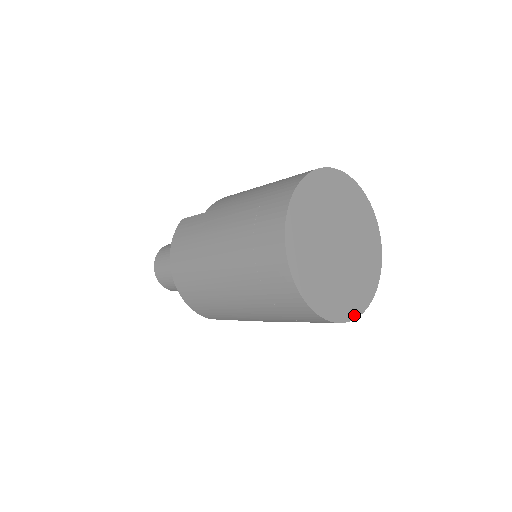
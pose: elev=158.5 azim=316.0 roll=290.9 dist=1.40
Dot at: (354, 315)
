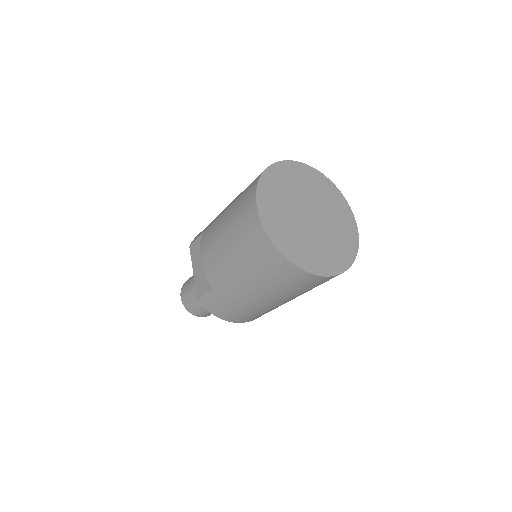
Dot at: (354, 224)
